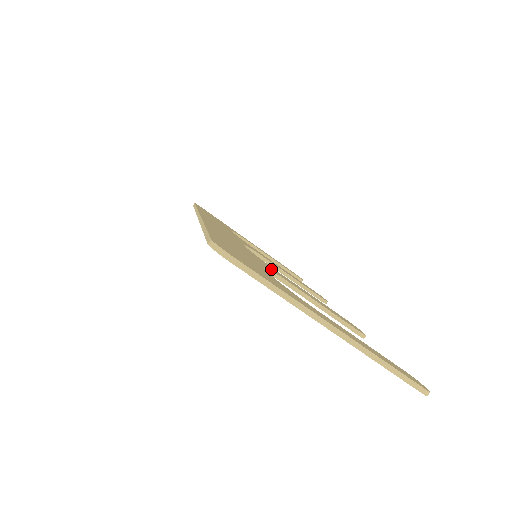
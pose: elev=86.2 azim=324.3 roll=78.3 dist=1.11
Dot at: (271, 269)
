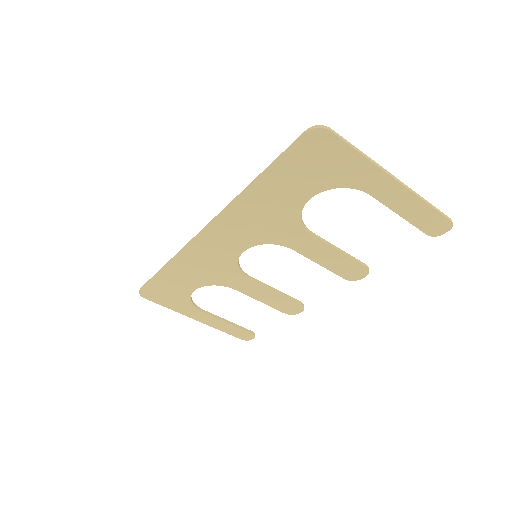
Dot at: (295, 226)
